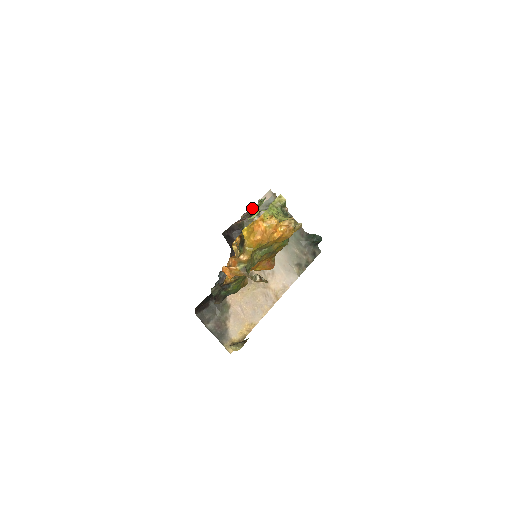
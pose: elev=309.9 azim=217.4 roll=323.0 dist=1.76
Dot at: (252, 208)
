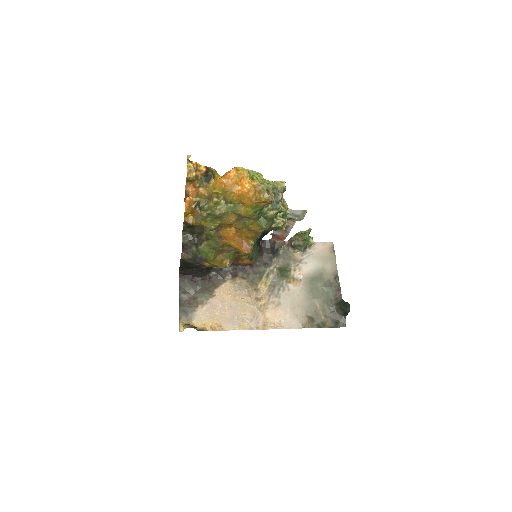
Dot at: (296, 236)
